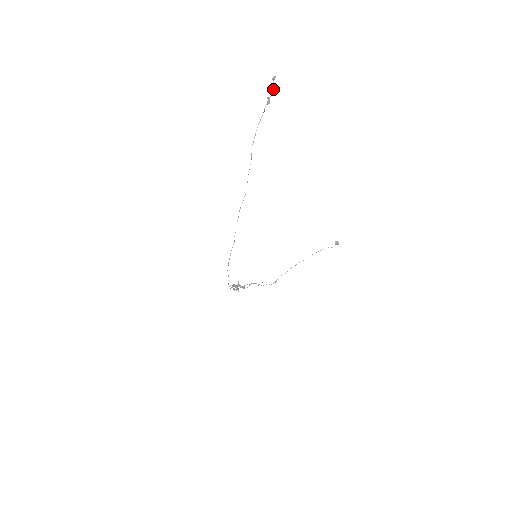
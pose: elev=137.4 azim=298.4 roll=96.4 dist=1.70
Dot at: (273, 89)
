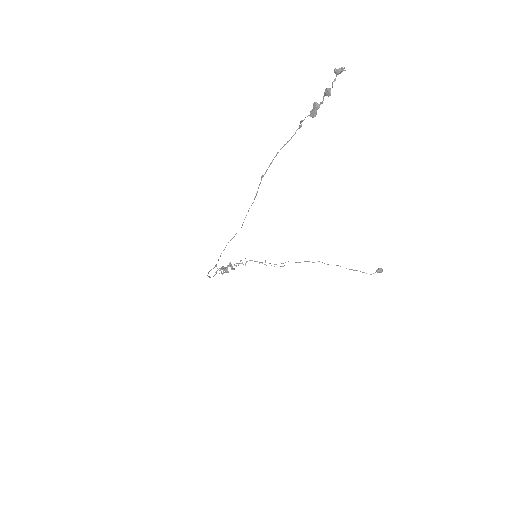
Dot at: (330, 93)
